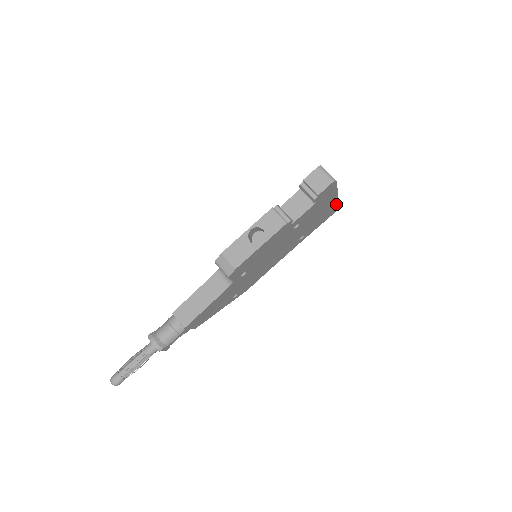
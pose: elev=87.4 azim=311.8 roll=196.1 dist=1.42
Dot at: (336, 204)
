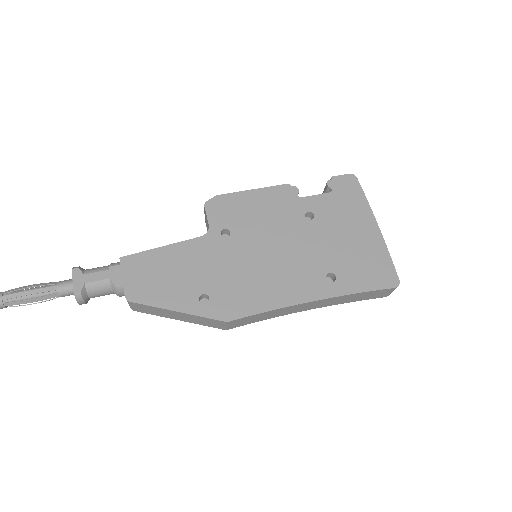
Dot at: (388, 256)
